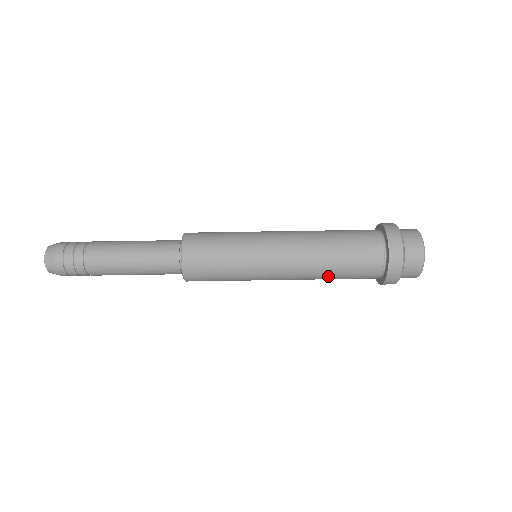
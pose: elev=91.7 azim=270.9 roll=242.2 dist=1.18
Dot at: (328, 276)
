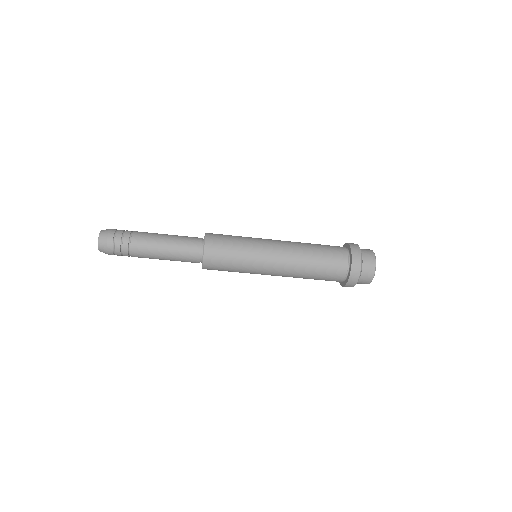
Dot at: (304, 278)
